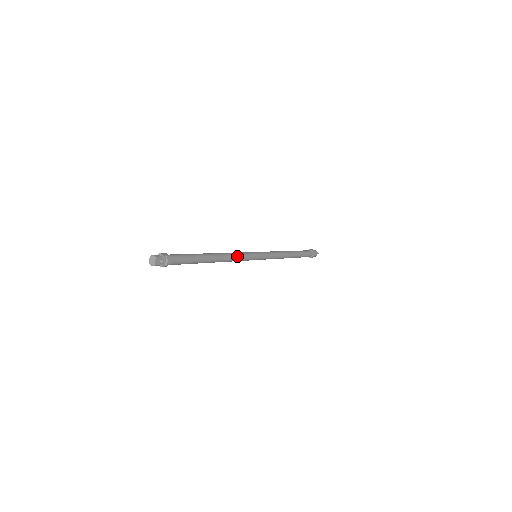
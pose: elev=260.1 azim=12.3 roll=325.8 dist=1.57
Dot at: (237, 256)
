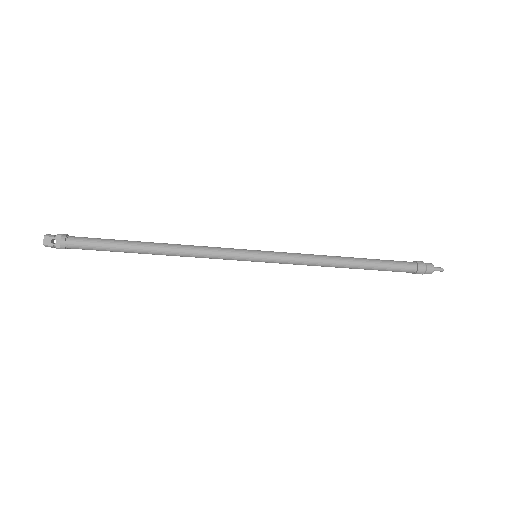
Dot at: (203, 250)
